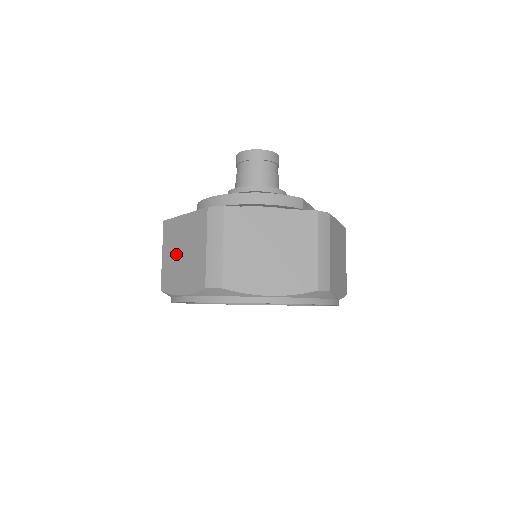
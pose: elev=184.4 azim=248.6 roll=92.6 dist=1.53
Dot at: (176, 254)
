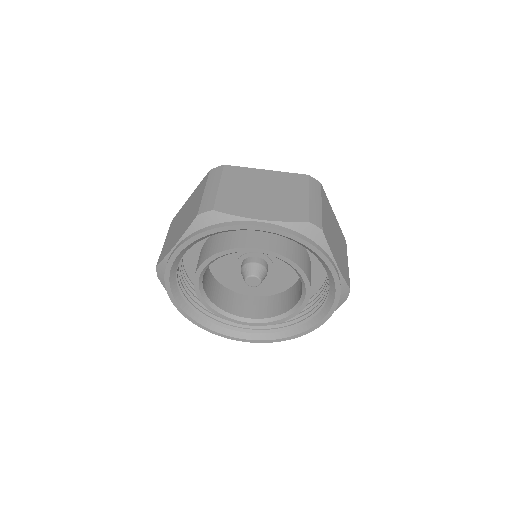
Dot at: (177, 226)
